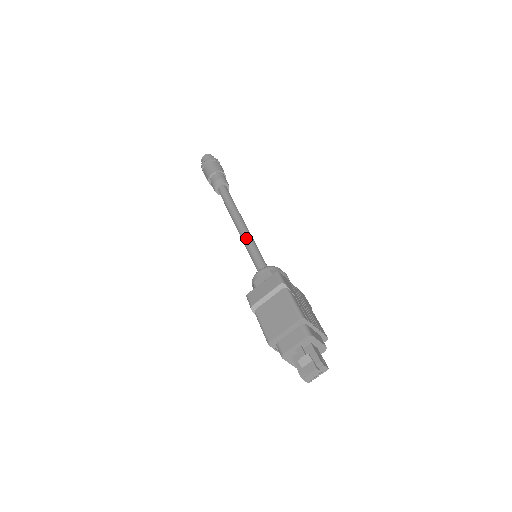
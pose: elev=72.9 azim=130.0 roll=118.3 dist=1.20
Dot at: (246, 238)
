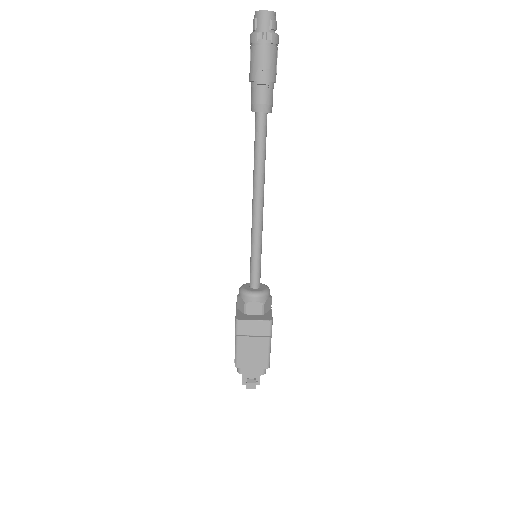
Dot at: (258, 233)
